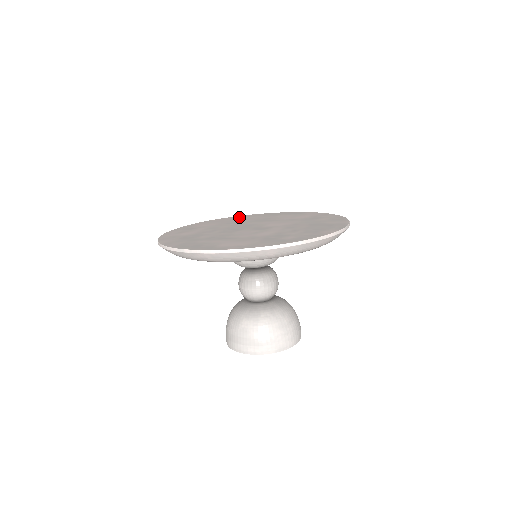
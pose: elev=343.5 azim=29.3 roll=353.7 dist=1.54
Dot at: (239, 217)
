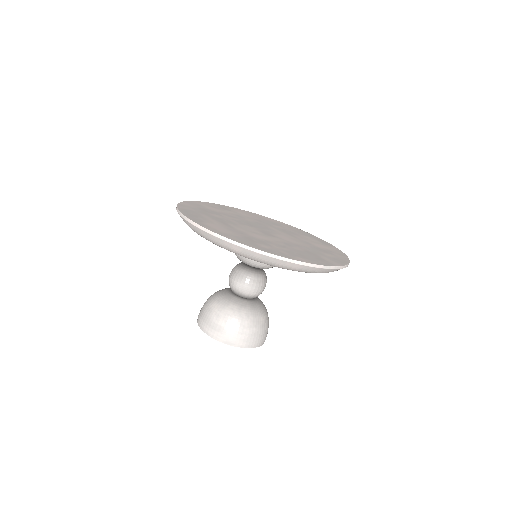
Dot at: (278, 222)
